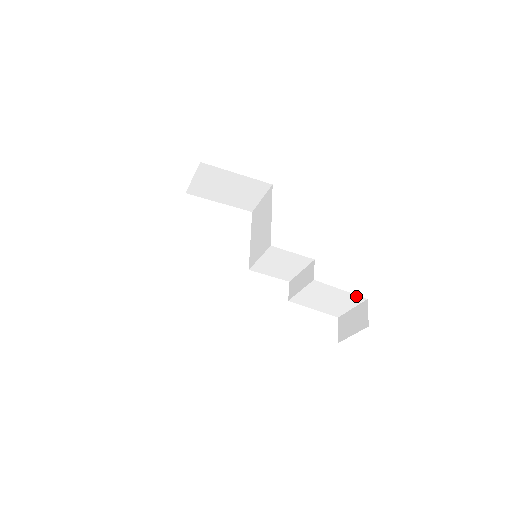
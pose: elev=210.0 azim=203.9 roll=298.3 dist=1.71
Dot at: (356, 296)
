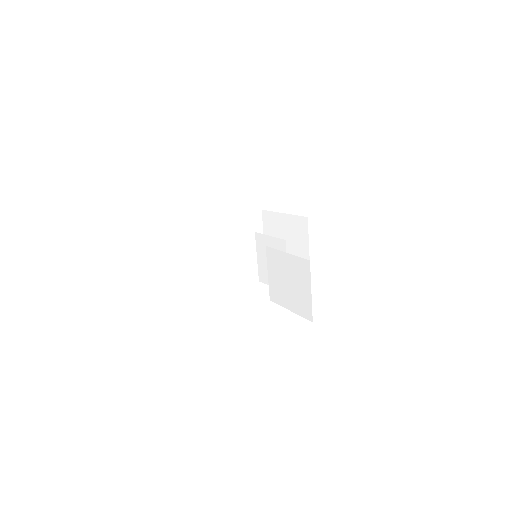
Dot at: (301, 260)
